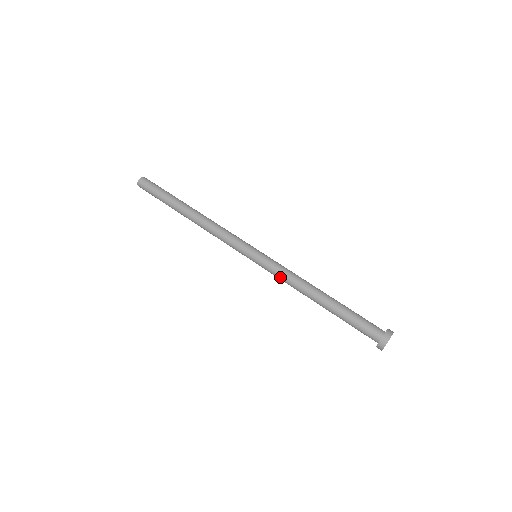
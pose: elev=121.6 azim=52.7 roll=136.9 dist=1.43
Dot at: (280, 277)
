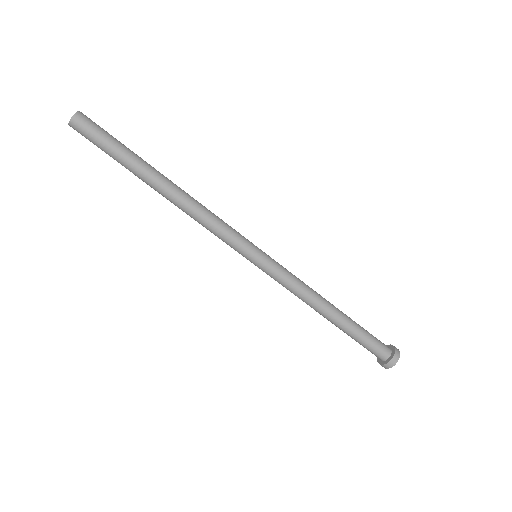
Dot at: occluded
